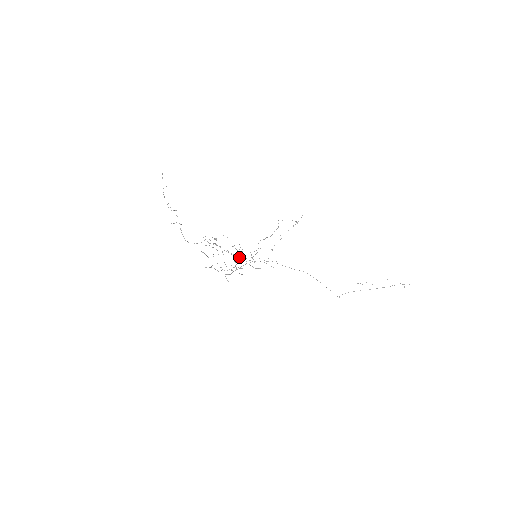
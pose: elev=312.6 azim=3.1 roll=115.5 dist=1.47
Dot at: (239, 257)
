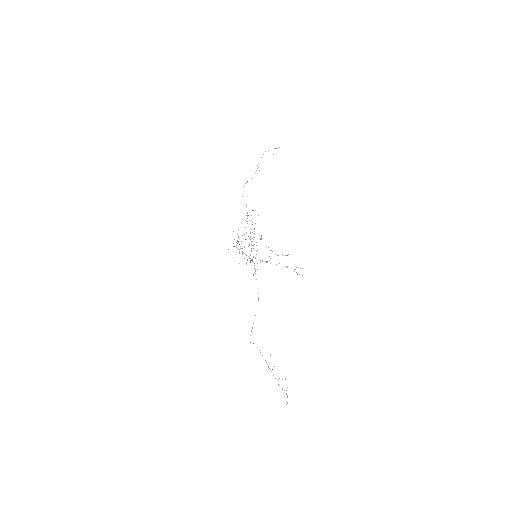
Dot at: occluded
